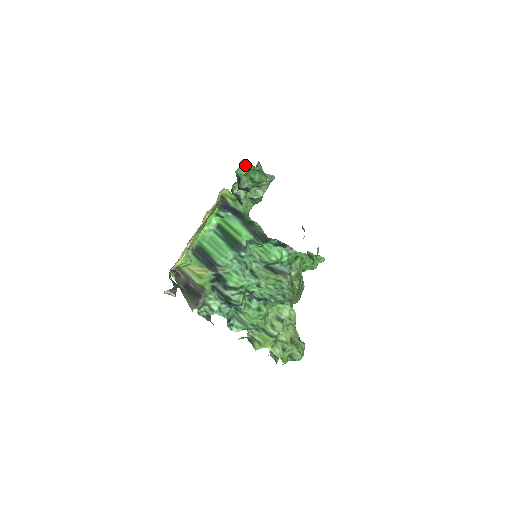
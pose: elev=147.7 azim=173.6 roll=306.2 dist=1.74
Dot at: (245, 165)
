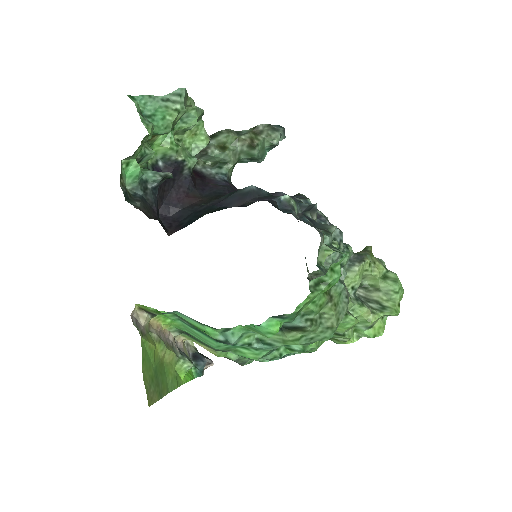
Dot at: (127, 160)
